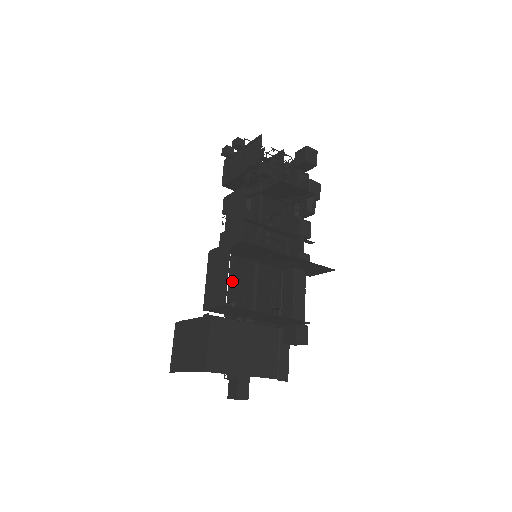
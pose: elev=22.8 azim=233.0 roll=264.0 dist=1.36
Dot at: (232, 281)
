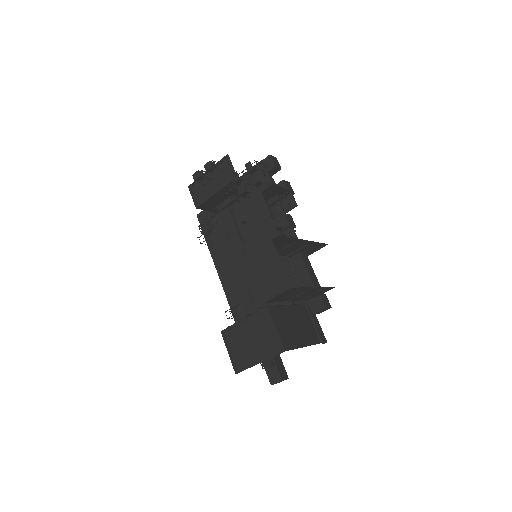
Dot at: (229, 289)
